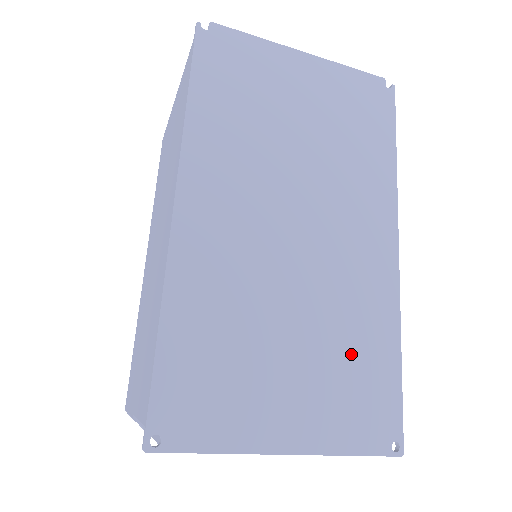
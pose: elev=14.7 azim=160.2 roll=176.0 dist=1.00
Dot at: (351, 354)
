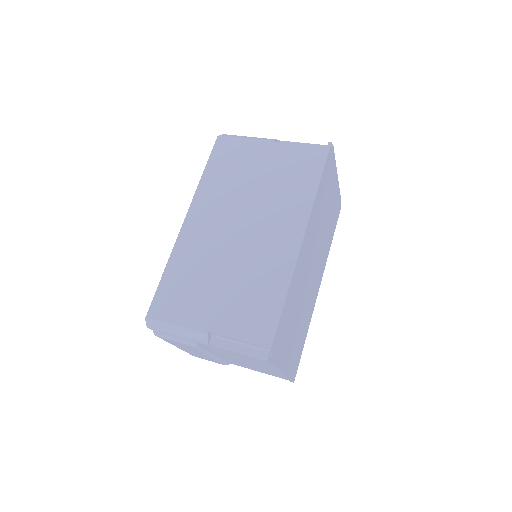
Dot at: (301, 333)
